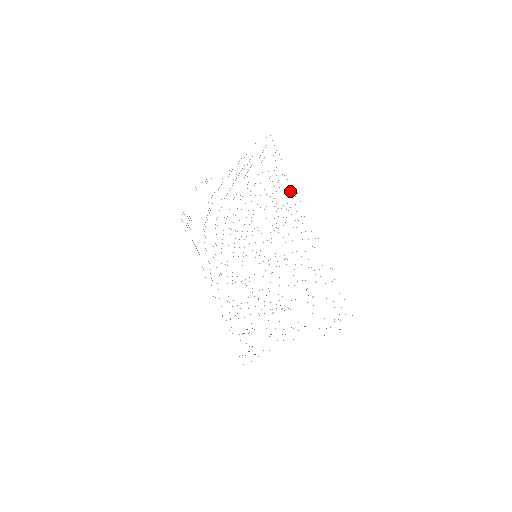
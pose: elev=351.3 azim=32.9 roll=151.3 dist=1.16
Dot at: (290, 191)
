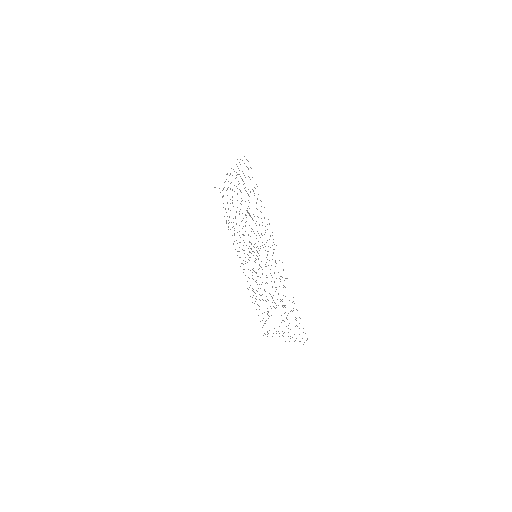
Dot at: occluded
